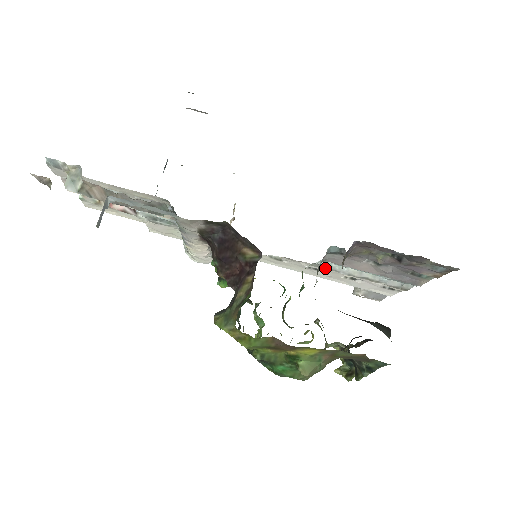
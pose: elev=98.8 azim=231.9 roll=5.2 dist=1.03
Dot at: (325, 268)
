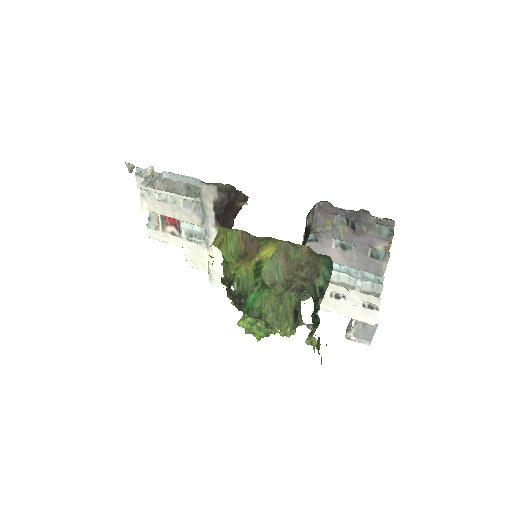
Dot at: occluded
